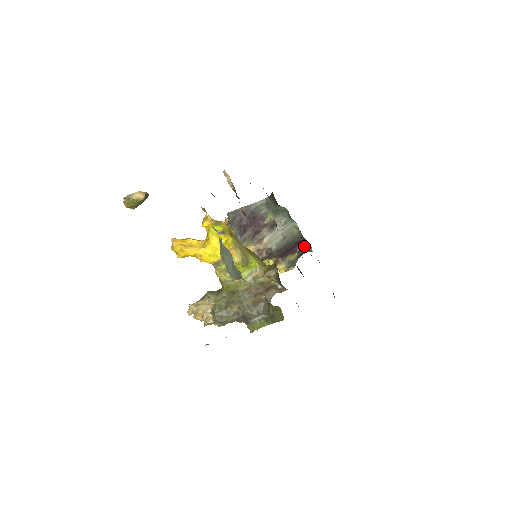
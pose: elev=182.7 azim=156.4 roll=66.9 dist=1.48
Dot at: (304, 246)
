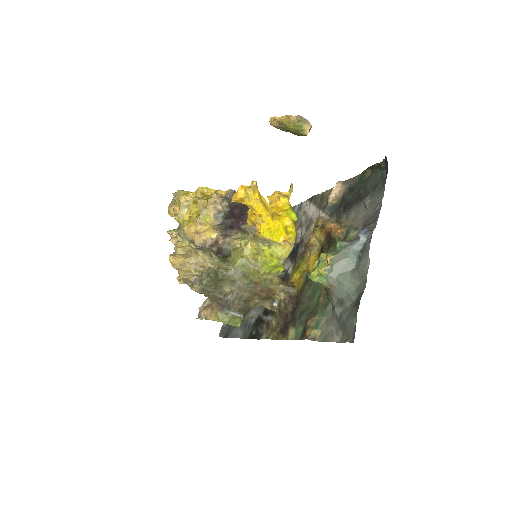
Dot at: occluded
